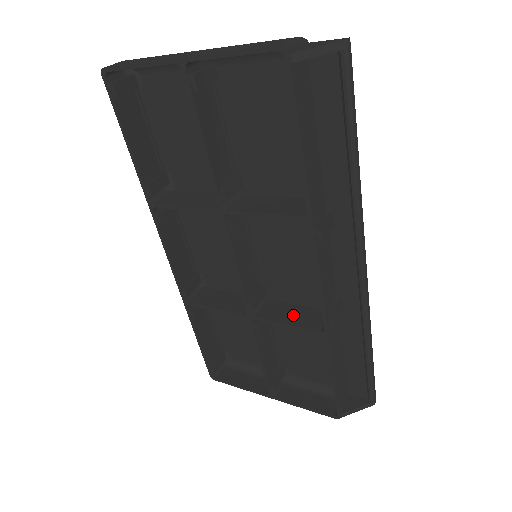
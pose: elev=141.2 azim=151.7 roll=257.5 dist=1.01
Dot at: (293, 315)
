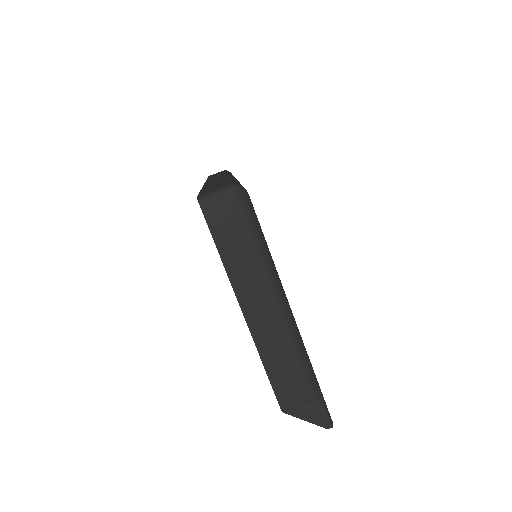
Dot at: occluded
